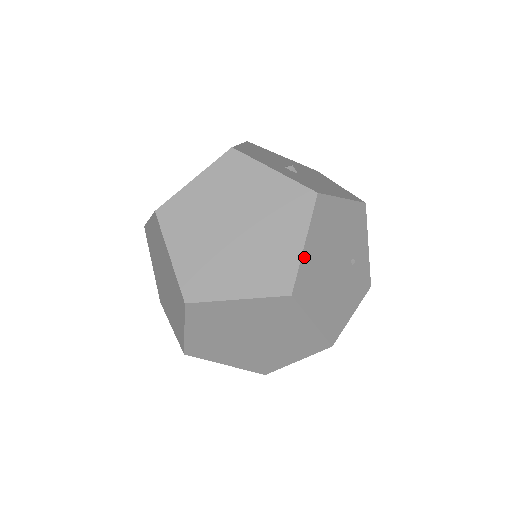
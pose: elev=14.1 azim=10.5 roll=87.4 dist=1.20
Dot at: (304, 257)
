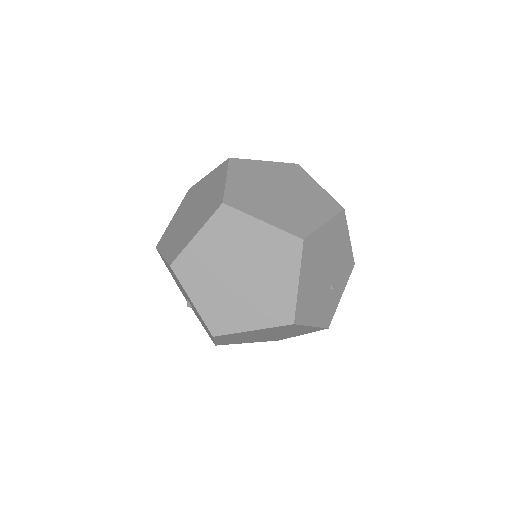
Dot at: (320, 230)
